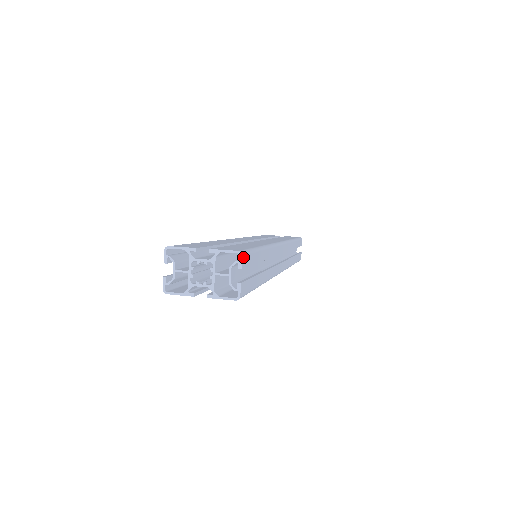
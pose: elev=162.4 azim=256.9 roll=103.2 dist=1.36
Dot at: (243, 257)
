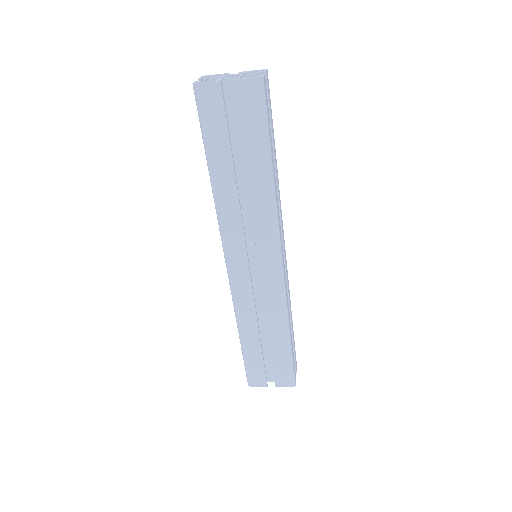
Dot at: (267, 74)
